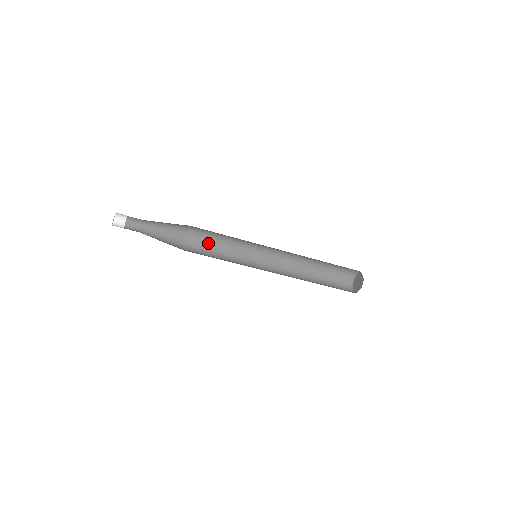
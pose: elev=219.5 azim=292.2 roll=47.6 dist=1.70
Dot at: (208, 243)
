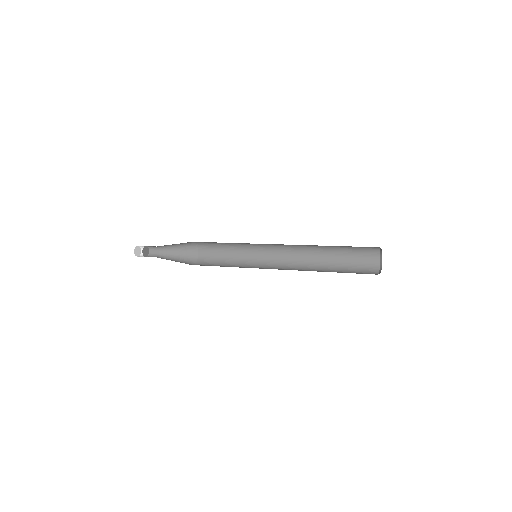
Dot at: (218, 254)
